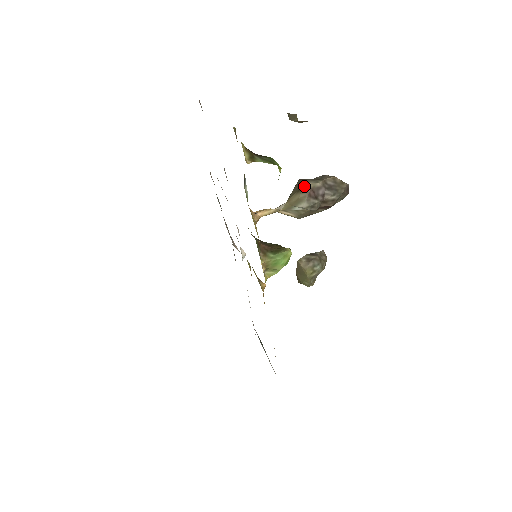
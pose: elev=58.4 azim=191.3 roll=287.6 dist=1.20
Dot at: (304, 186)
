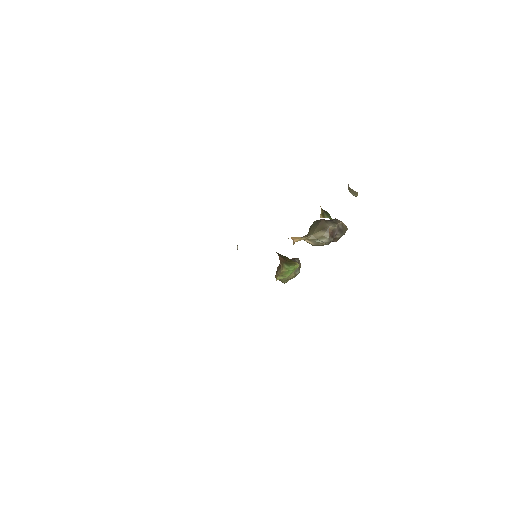
Dot at: (329, 228)
